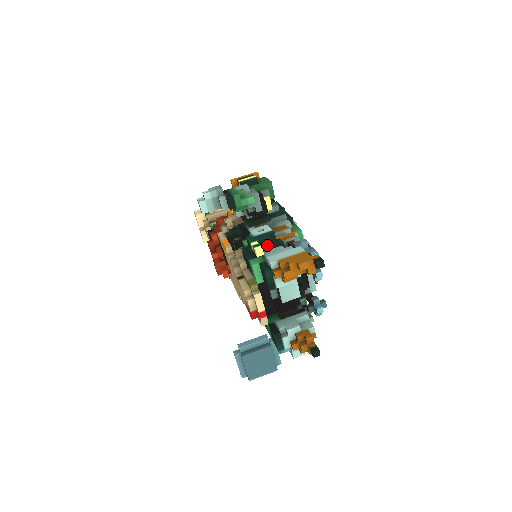
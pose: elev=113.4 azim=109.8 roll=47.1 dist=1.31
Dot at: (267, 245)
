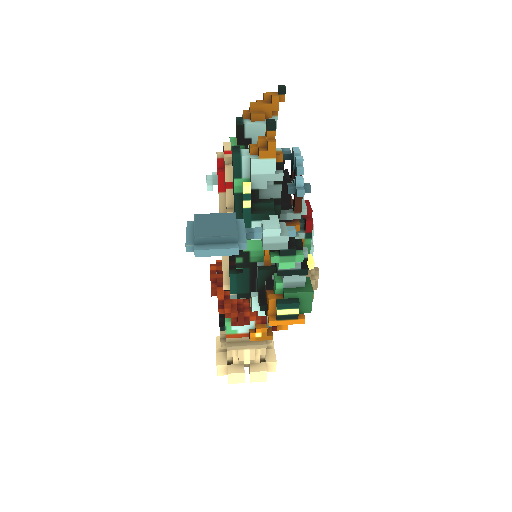
Dot at: occluded
